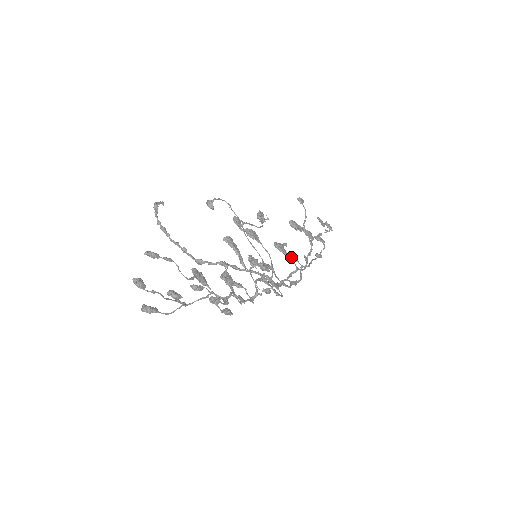
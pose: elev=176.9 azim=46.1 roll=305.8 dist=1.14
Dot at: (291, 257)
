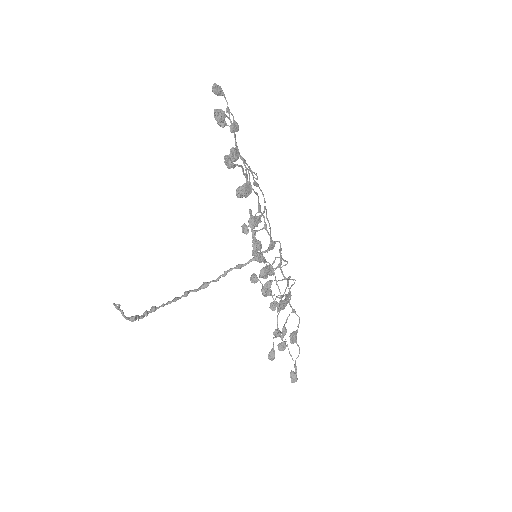
Dot at: occluded
